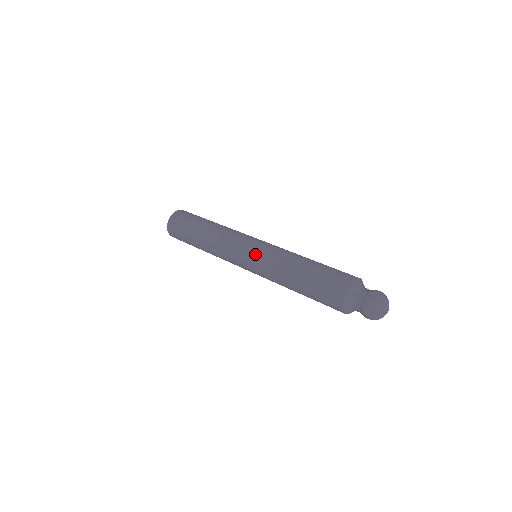
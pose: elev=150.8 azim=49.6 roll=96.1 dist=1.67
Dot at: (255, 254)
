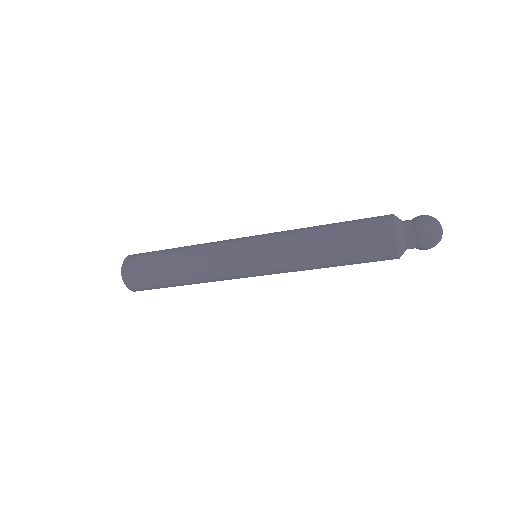
Dot at: (263, 235)
